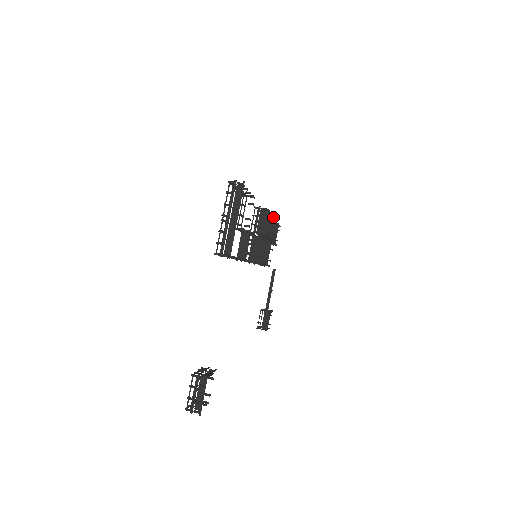
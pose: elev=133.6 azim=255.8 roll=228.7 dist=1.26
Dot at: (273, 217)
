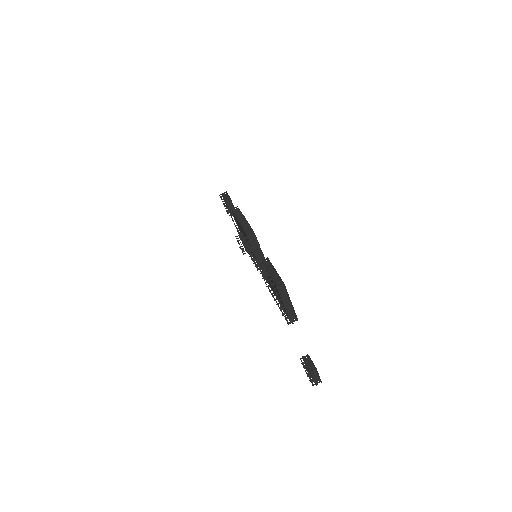
Dot at: (242, 216)
